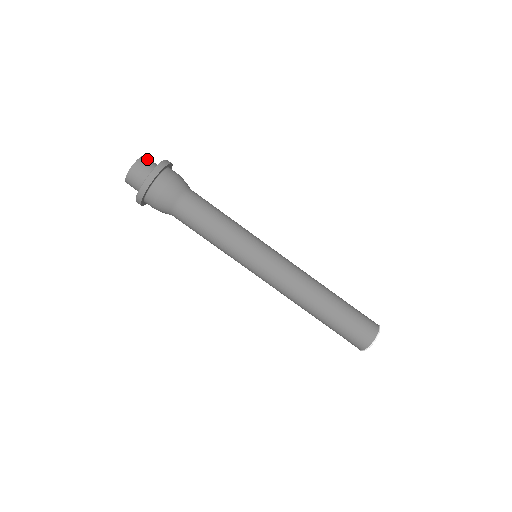
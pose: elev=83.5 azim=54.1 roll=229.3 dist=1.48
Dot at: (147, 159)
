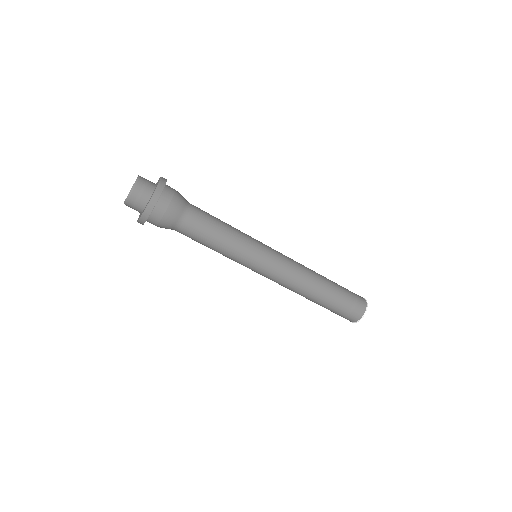
Dot at: (143, 179)
